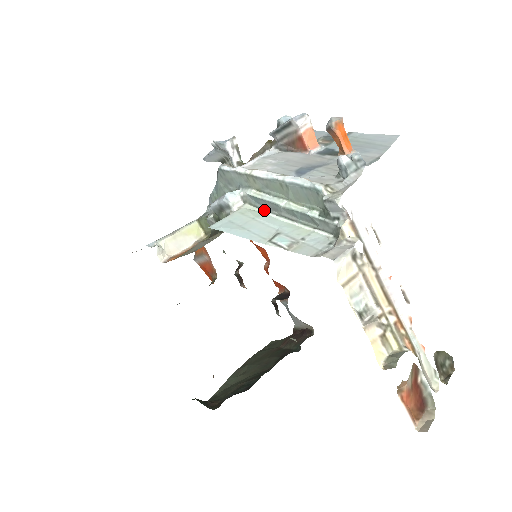
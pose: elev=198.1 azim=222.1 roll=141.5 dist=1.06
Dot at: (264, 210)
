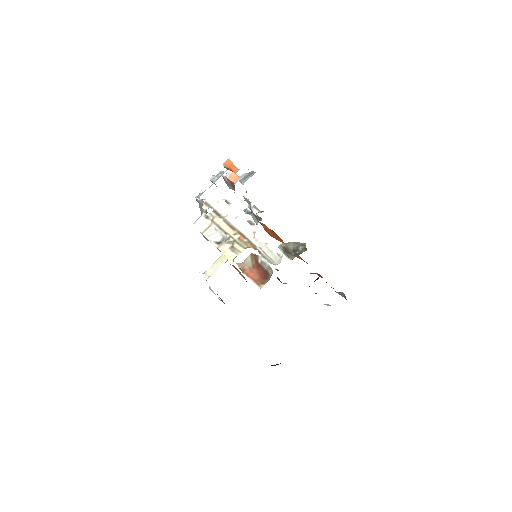
Dot at: occluded
